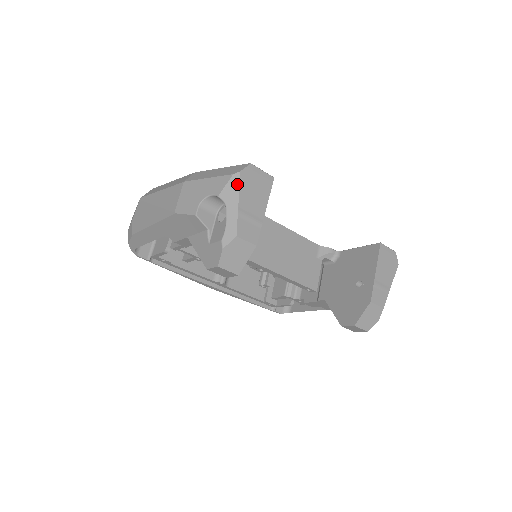
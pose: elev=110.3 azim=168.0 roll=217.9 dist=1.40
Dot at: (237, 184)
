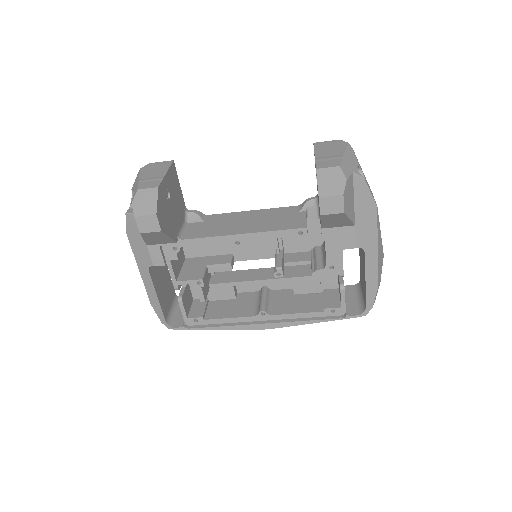
Dot at: (139, 174)
